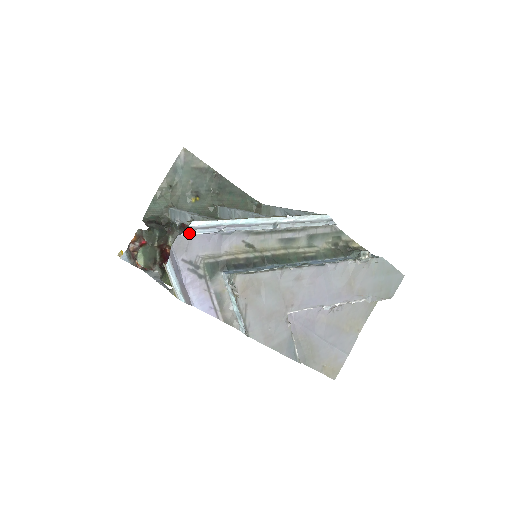
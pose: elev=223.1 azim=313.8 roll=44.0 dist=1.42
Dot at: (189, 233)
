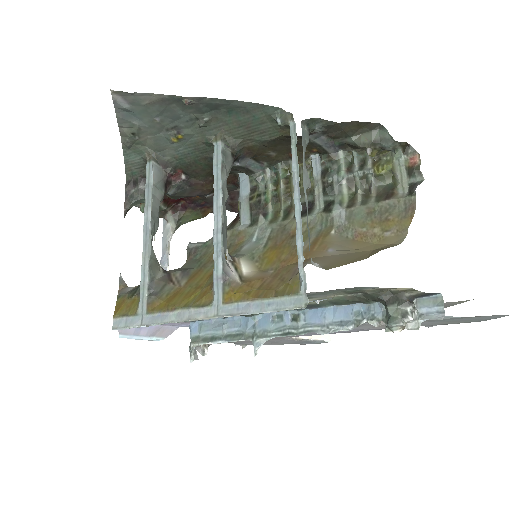
Dot at: occluded
